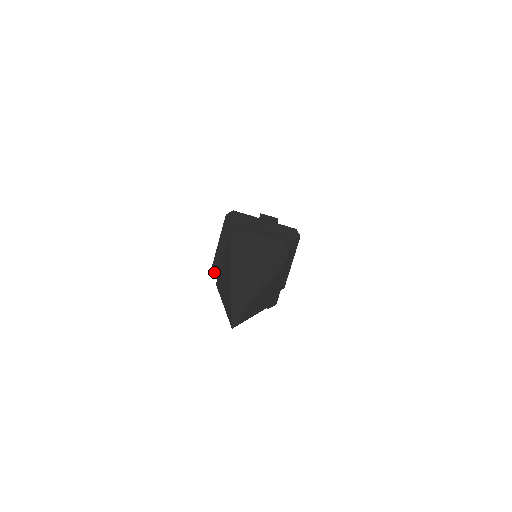
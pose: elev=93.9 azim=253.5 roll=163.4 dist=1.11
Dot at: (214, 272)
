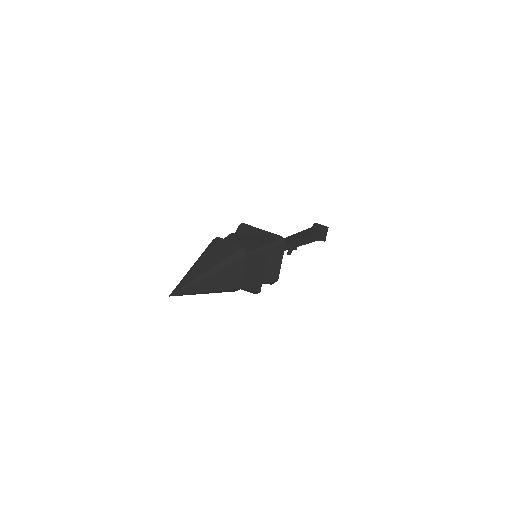
Dot at: occluded
